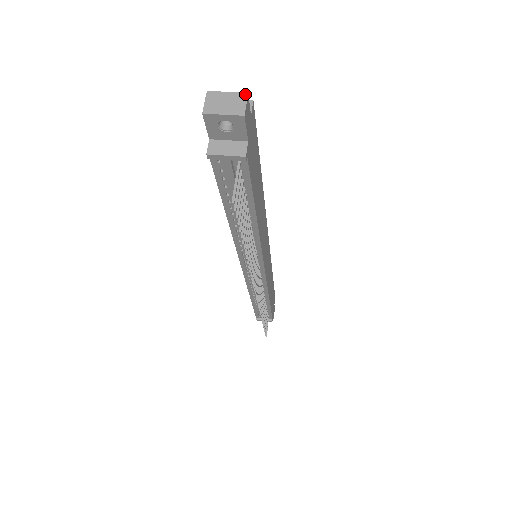
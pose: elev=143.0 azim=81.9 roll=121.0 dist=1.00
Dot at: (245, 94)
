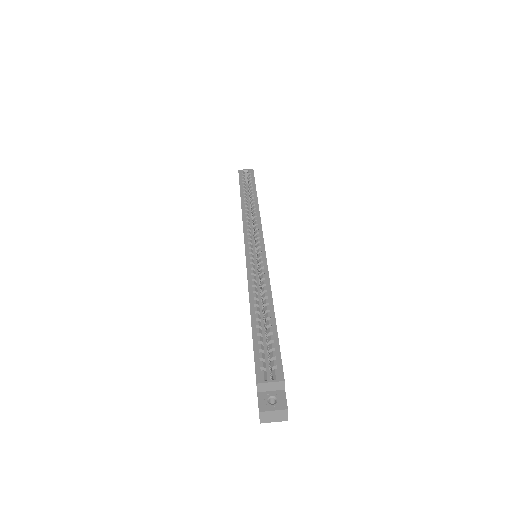
Dot at: (286, 410)
